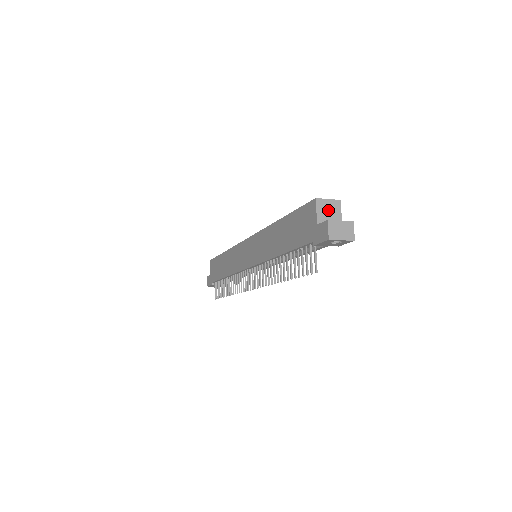
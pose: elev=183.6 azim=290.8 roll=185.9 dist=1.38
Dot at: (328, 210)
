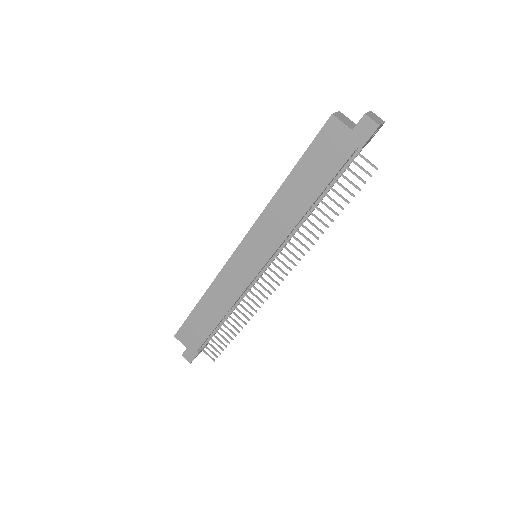
Dot at: (344, 119)
